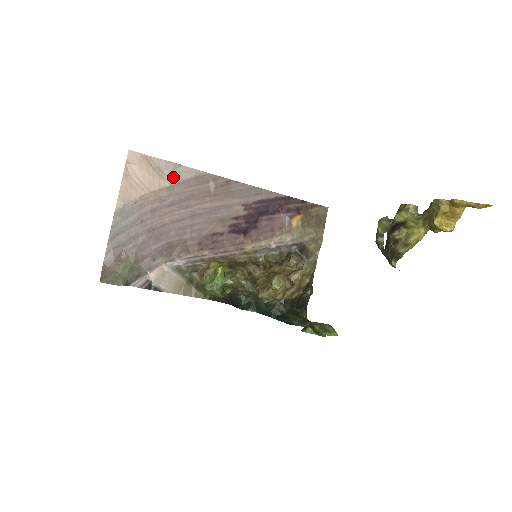
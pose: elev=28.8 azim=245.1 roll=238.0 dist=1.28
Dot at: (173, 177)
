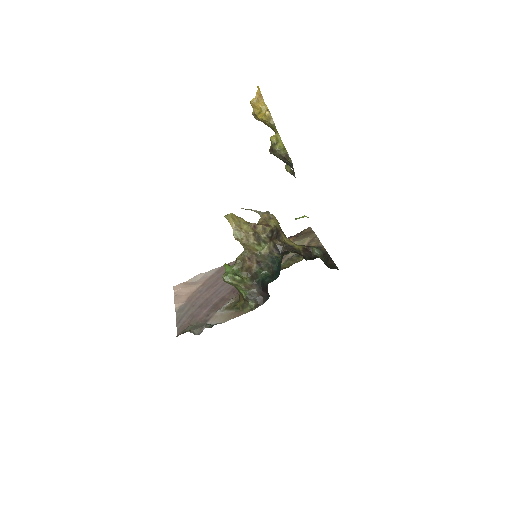
Dot at: (202, 280)
